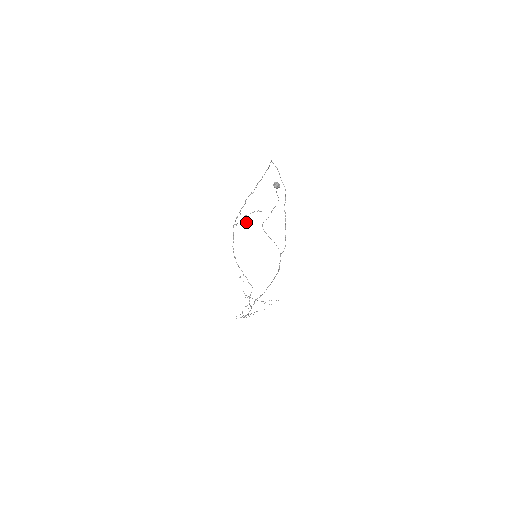
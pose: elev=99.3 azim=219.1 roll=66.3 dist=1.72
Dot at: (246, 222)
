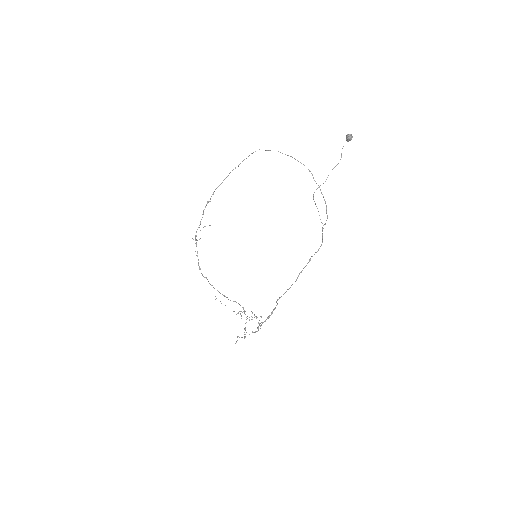
Dot at: (199, 239)
